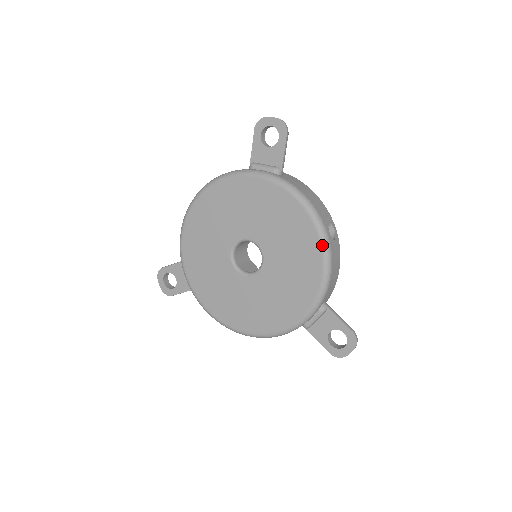
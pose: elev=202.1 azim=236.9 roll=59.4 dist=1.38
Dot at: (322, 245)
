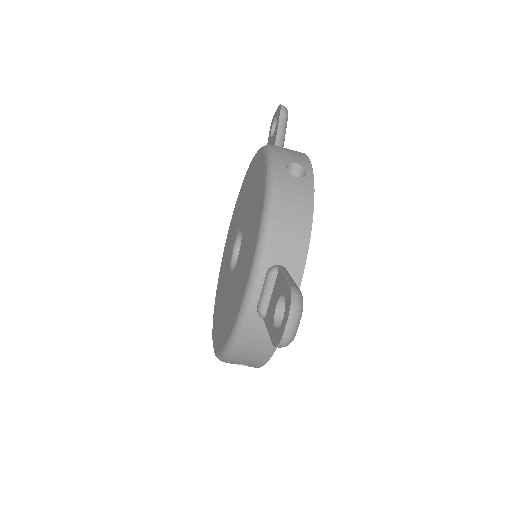
Dot at: (266, 177)
